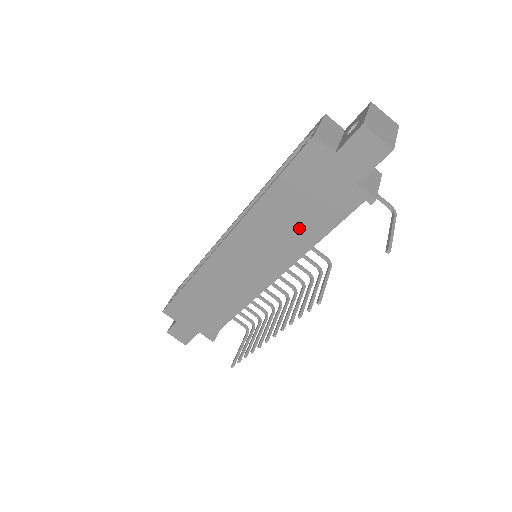
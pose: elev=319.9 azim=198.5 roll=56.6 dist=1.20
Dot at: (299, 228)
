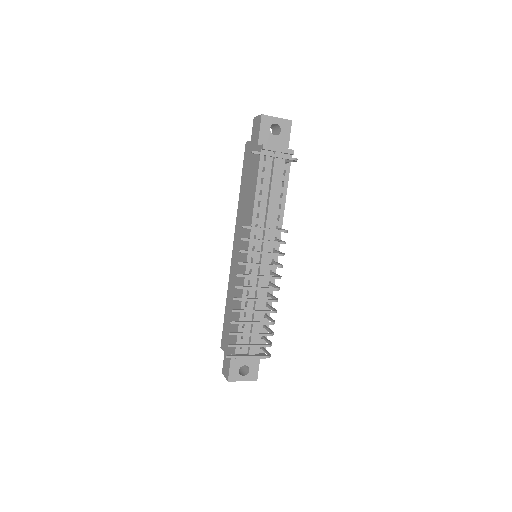
Dot at: (249, 197)
